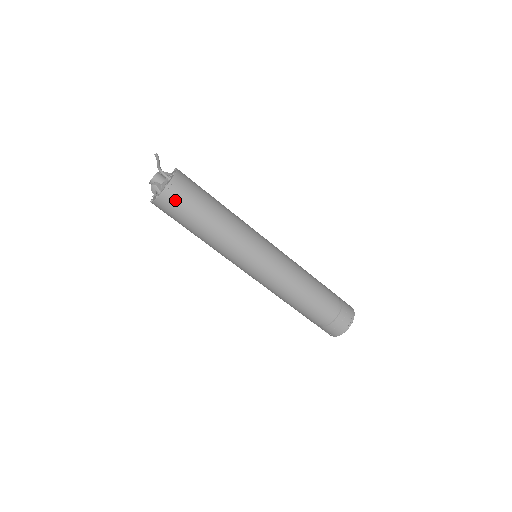
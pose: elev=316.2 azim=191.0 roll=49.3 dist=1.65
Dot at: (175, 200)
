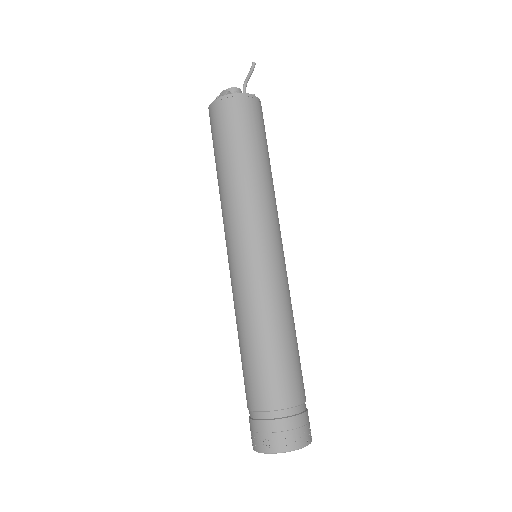
Dot at: (231, 111)
